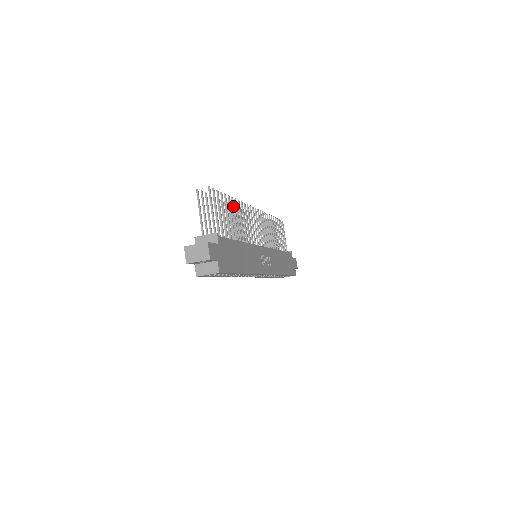
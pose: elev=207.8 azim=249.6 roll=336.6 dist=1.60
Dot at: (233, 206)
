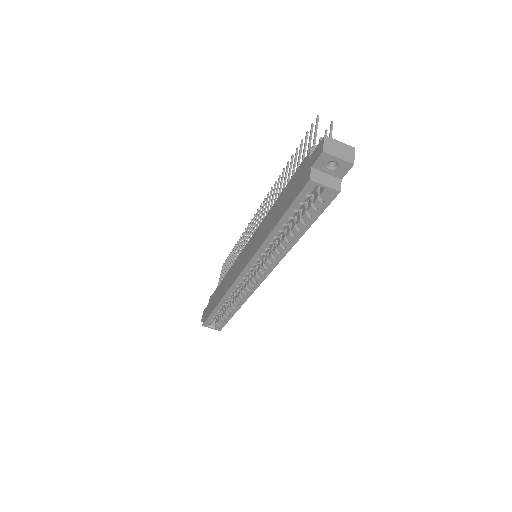
Dot at: occluded
